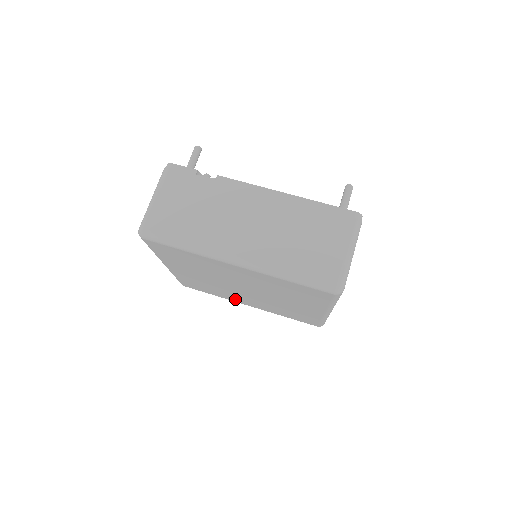
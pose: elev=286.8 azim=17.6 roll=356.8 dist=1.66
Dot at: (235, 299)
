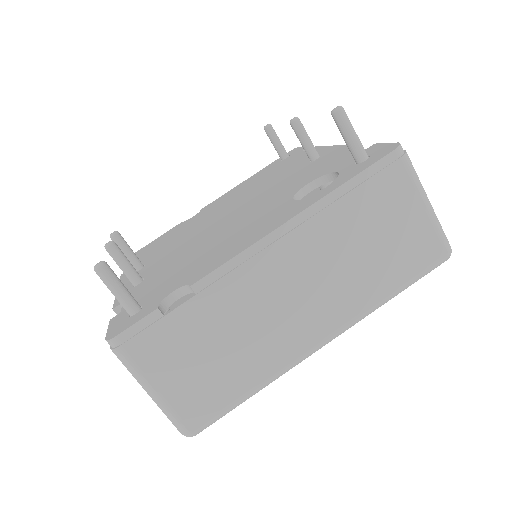
Dot at: occluded
